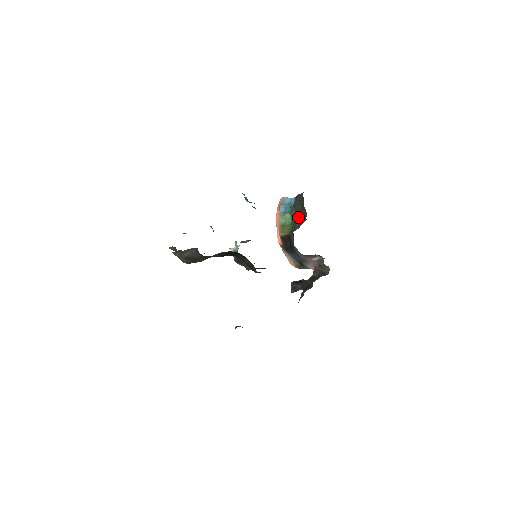
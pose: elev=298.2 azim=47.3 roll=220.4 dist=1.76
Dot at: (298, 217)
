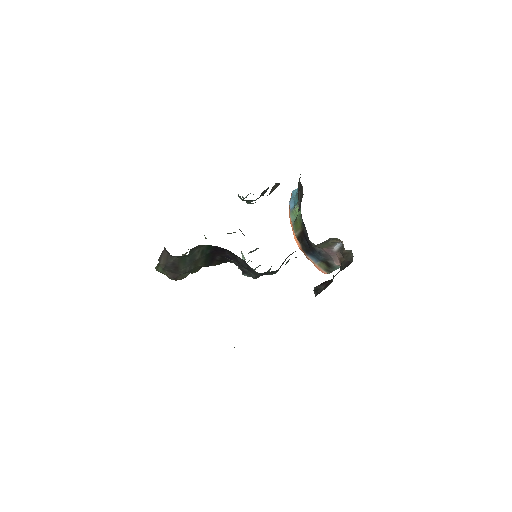
Dot at: (299, 199)
